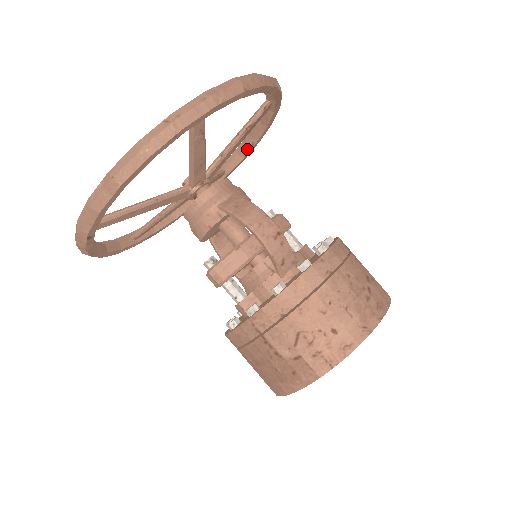
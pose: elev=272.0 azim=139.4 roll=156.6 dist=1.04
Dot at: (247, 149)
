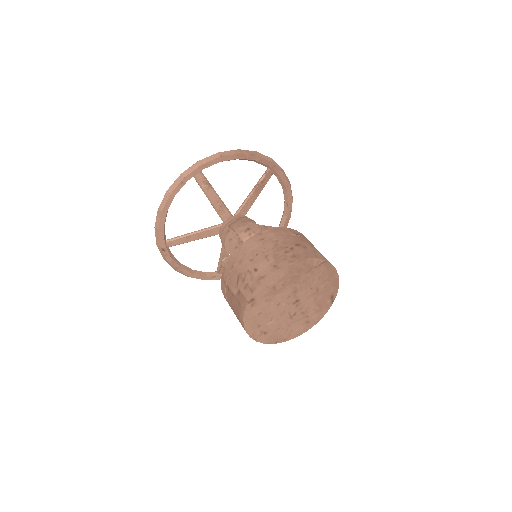
Dot at: (286, 209)
